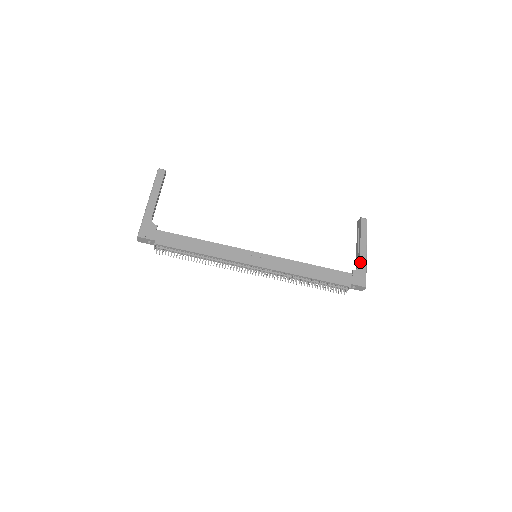
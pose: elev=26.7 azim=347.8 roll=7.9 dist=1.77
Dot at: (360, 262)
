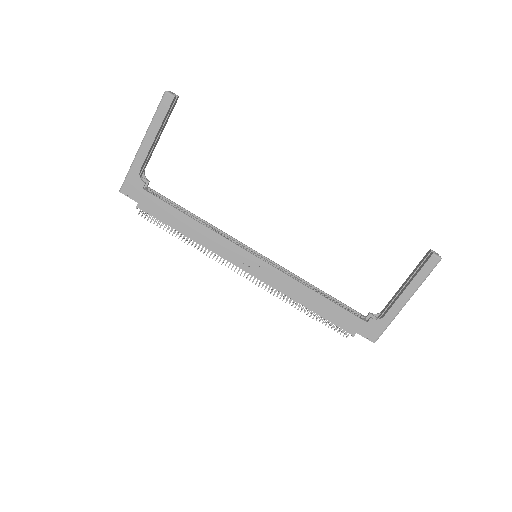
Dot at: (387, 313)
